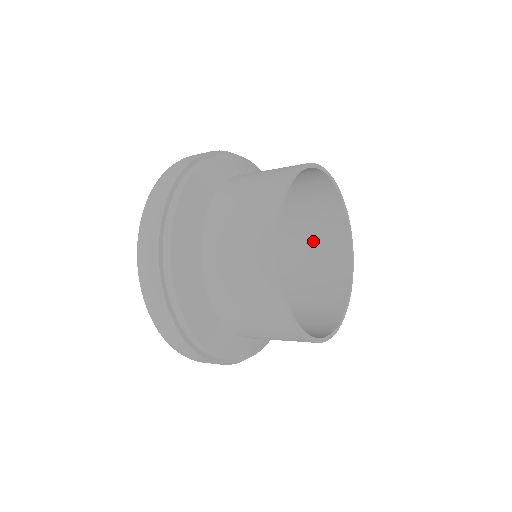
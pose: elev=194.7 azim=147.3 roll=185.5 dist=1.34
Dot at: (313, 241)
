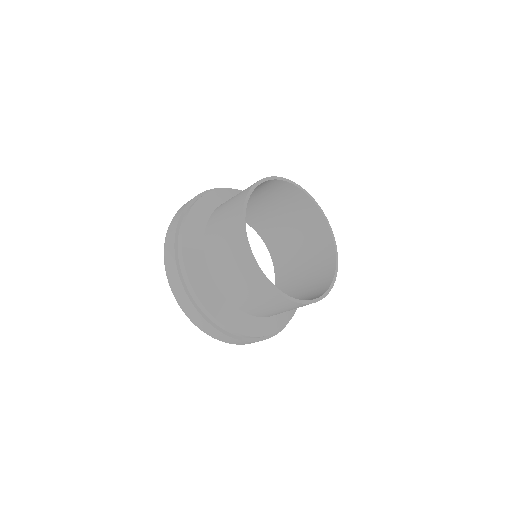
Dot at: (295, 220)
